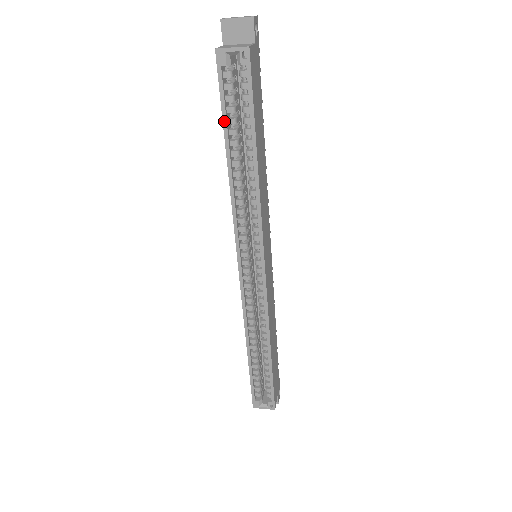
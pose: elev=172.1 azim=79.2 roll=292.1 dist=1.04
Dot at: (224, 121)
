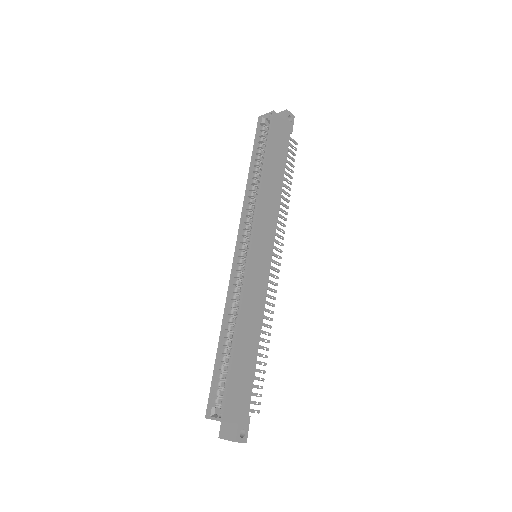
Dot at: (253, 151)
